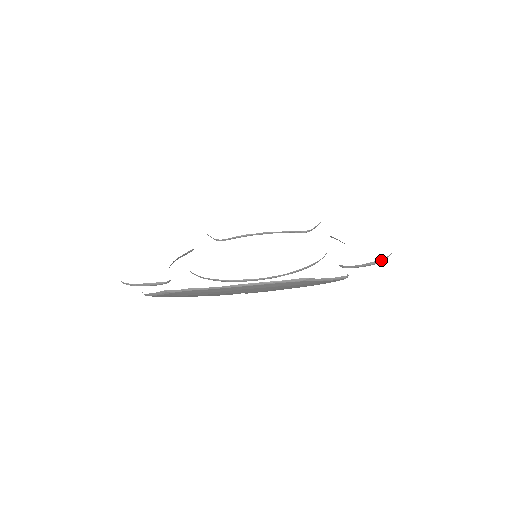
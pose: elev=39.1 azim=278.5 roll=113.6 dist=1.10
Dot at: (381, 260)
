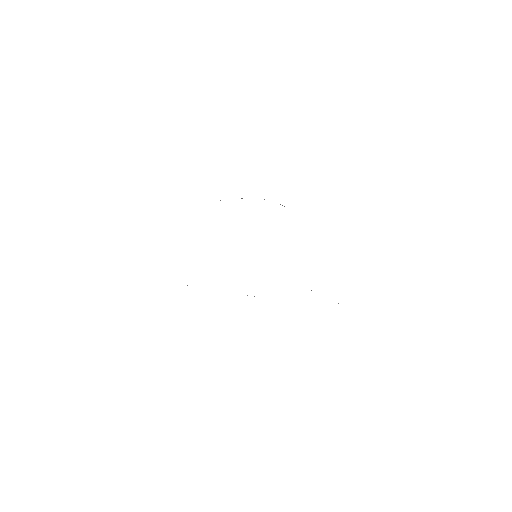
Dot at: occluded
